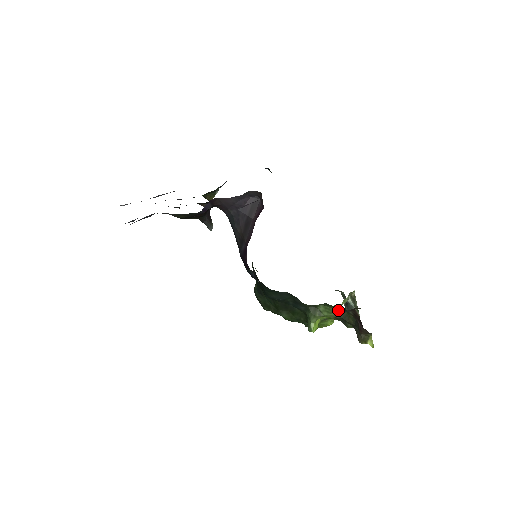
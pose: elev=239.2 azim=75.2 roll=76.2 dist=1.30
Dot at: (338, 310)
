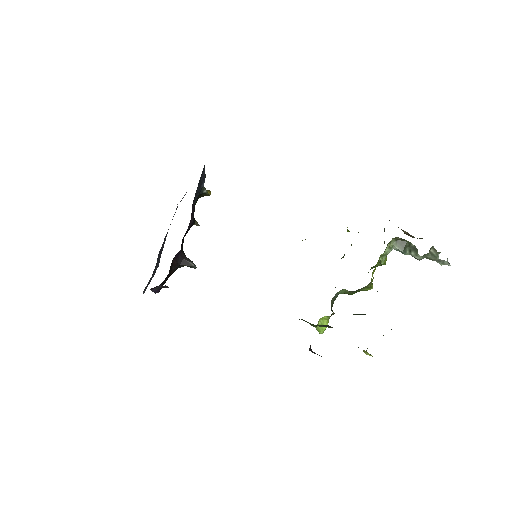
Dot at: (322, 325)
